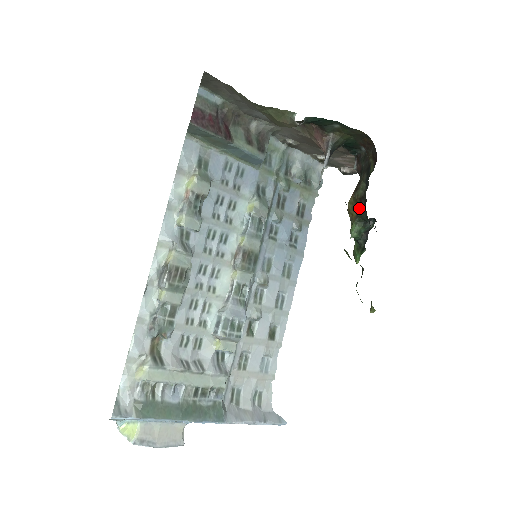
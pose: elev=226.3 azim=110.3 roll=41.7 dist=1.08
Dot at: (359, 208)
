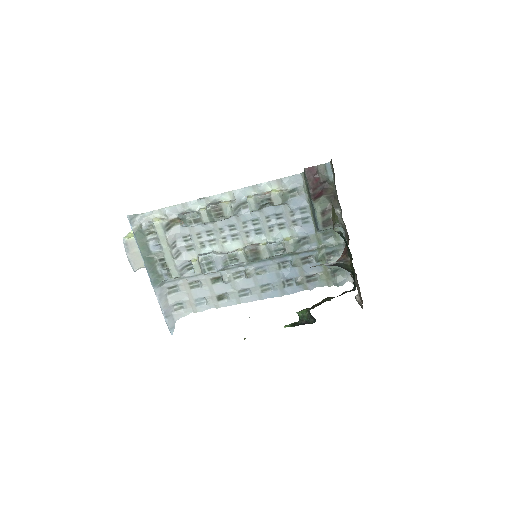
Dot at: (314, 305)
